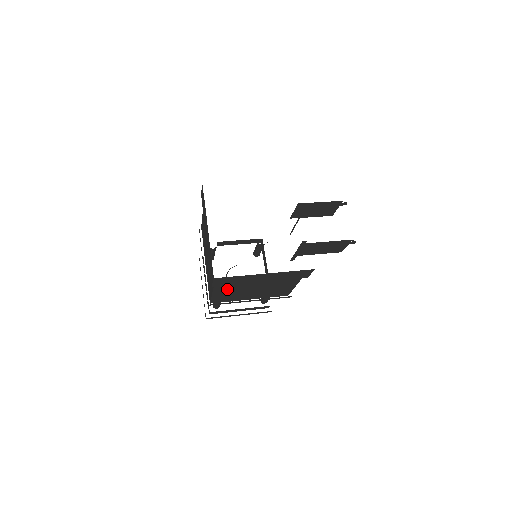
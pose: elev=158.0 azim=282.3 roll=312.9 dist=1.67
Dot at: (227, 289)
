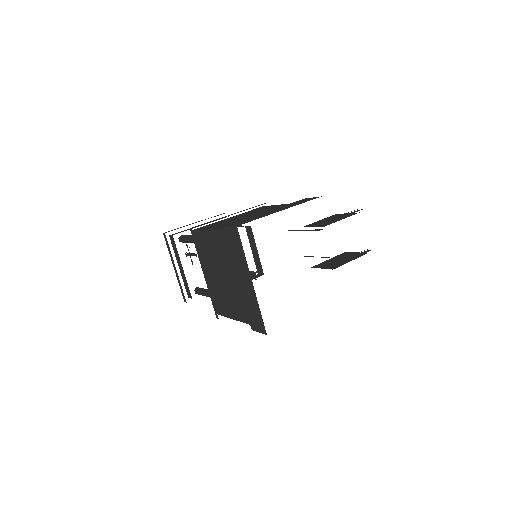
Dot at: occluded
